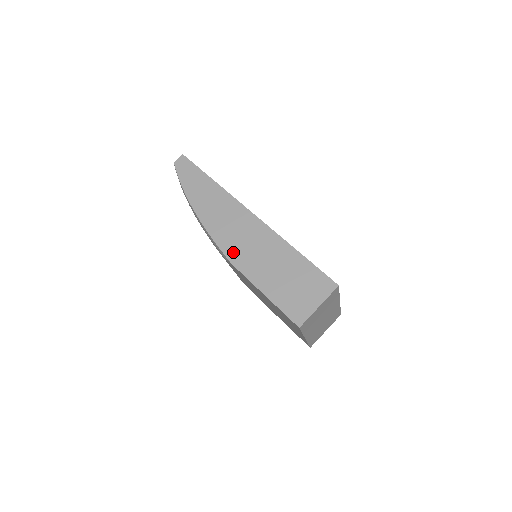
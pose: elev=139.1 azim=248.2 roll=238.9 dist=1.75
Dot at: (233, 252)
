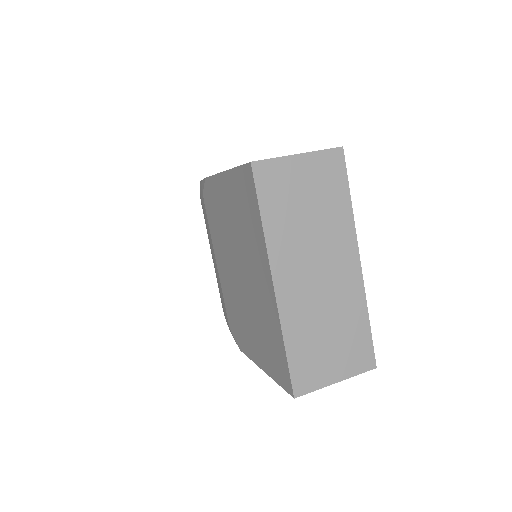
Dot at: occluded
